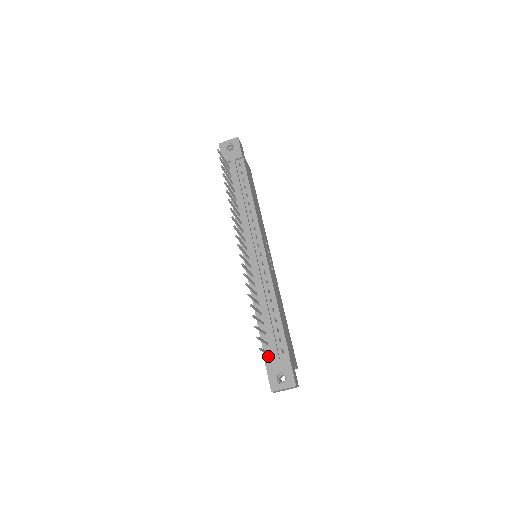
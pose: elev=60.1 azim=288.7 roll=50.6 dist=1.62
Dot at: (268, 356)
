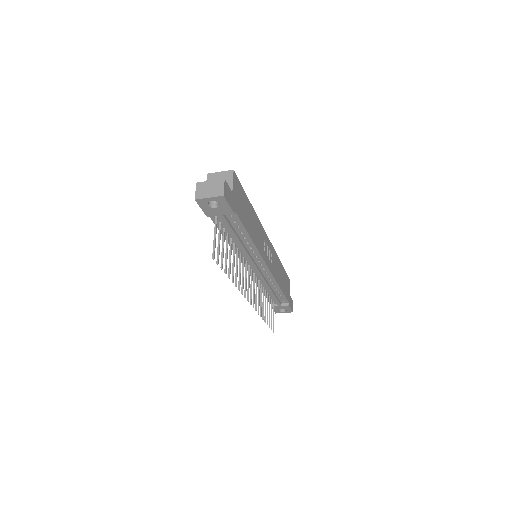
Dot at: (272, 303)
